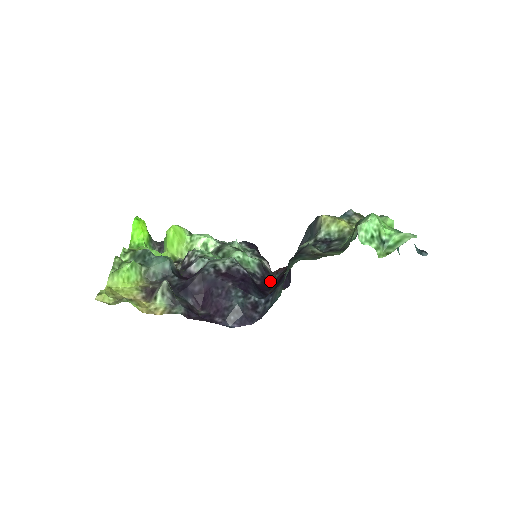
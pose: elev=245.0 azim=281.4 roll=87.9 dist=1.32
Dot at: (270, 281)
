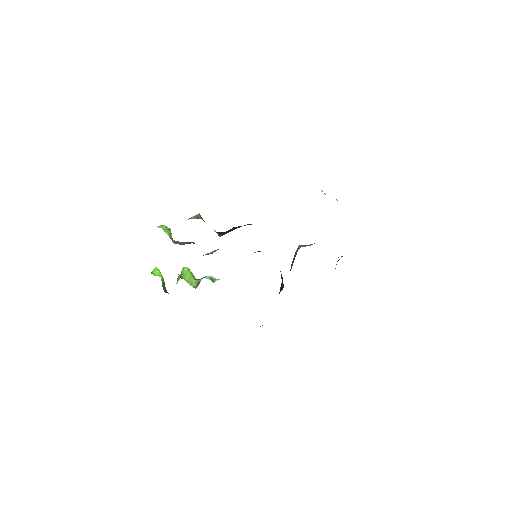
Dot at: occluded
